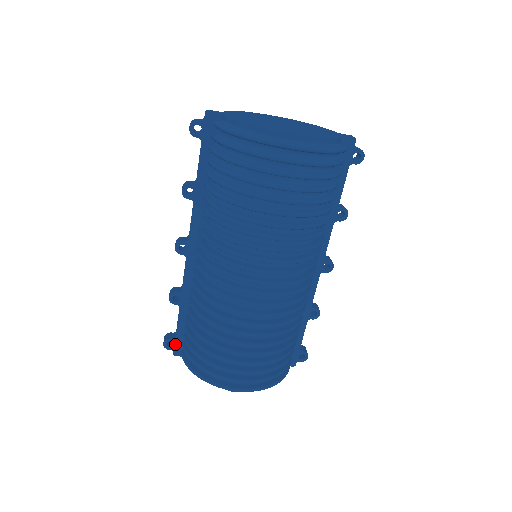
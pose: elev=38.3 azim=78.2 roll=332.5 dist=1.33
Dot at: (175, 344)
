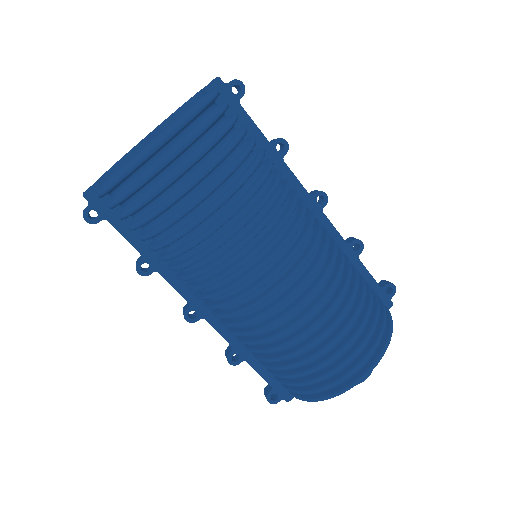
Dot at: (278, 393)
